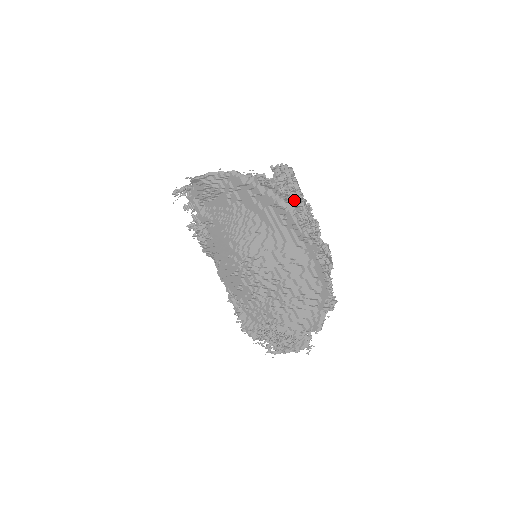
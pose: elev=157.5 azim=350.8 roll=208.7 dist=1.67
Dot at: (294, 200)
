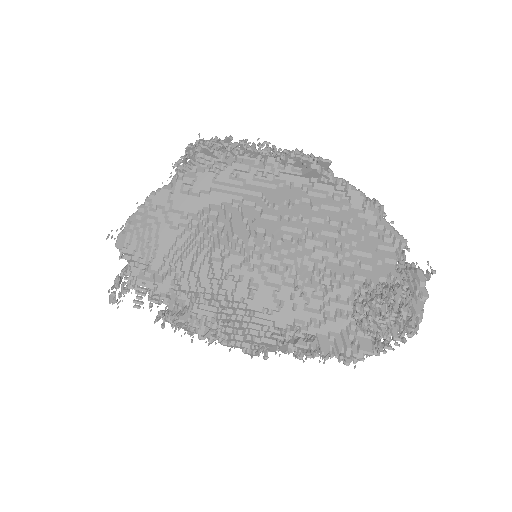
Dot at: (225, 147)
